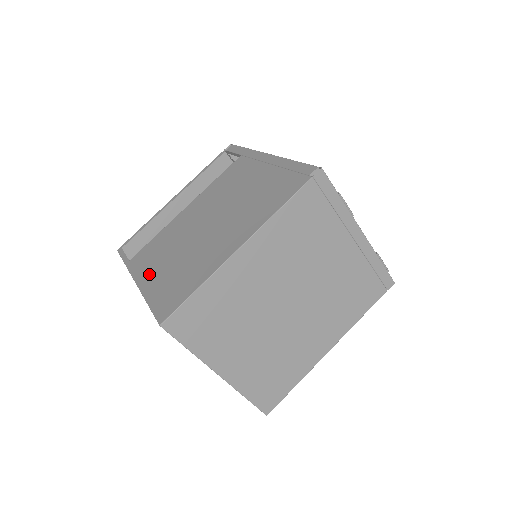
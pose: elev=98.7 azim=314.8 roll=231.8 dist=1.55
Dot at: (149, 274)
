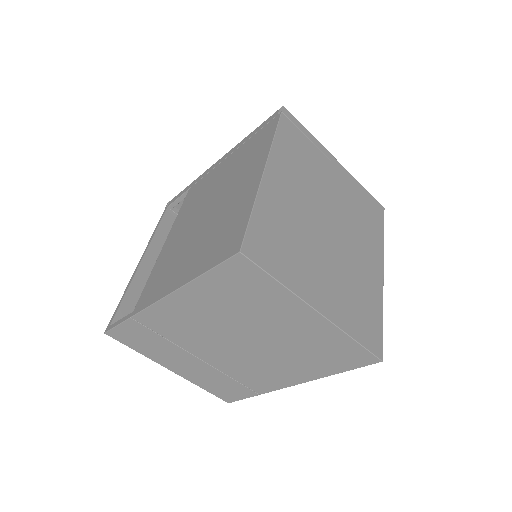
Dot at: (175, 278)
